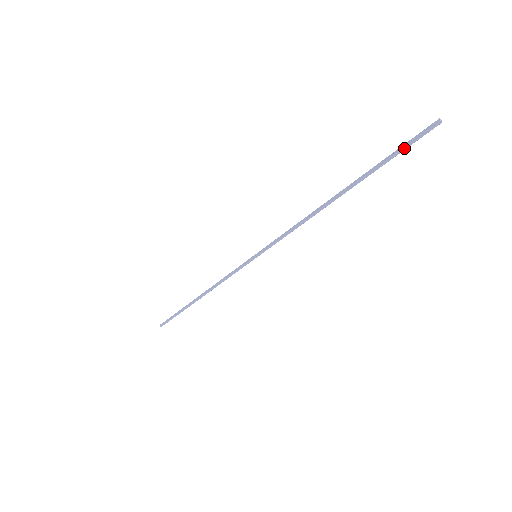
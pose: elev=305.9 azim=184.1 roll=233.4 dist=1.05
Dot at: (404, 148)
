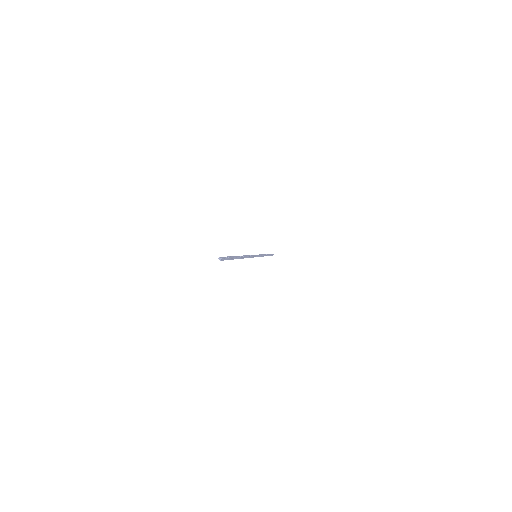
Dot at: (228, 259)
